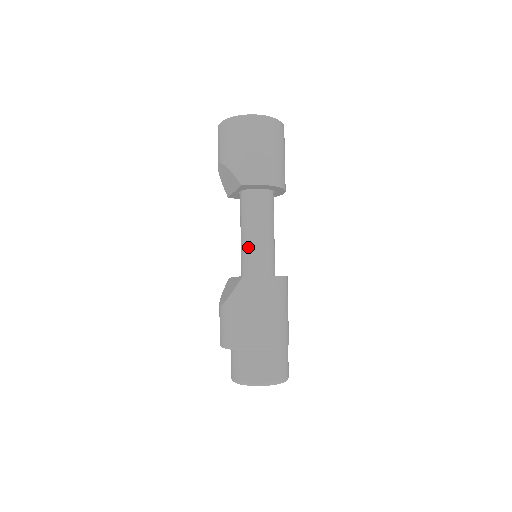
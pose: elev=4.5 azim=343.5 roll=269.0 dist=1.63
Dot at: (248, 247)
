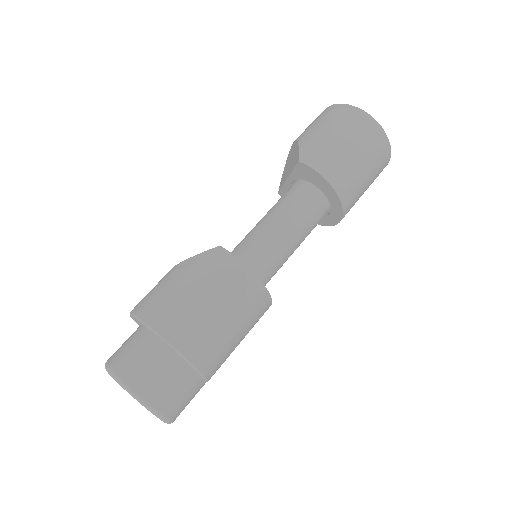
Dot at: (254, 233)
